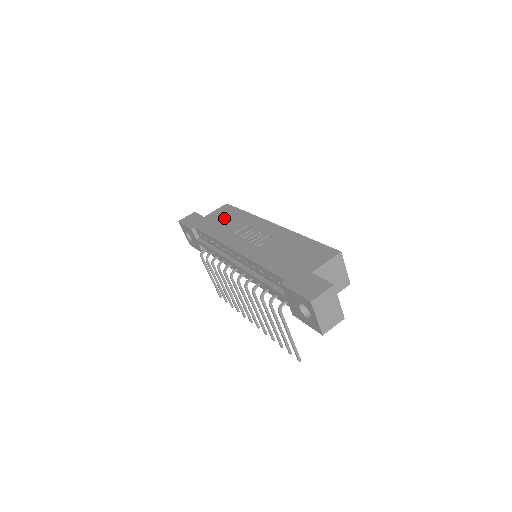
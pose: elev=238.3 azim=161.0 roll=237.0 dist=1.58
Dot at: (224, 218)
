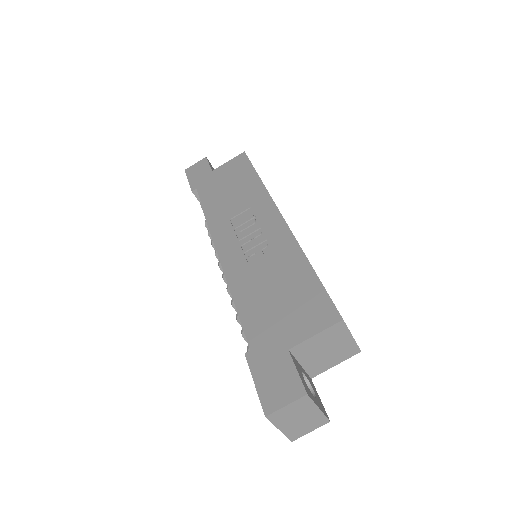
Dot at: (231, 182)
